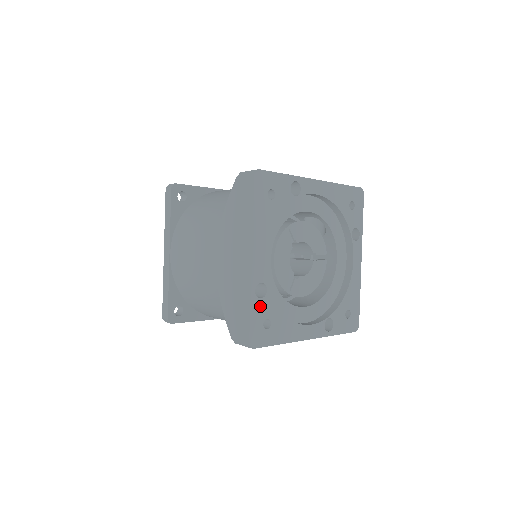
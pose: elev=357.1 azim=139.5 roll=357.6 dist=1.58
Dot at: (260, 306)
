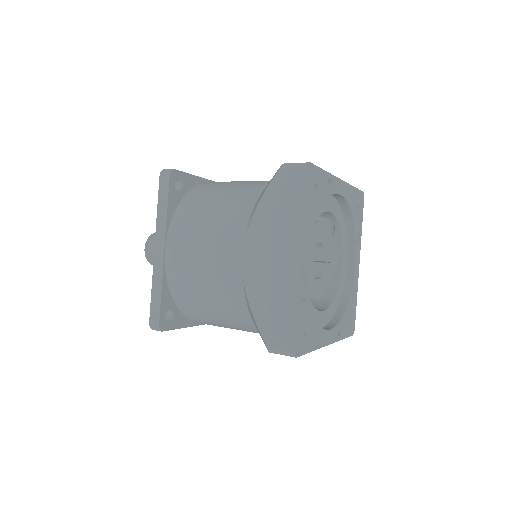
Dot at: (303, 311)
